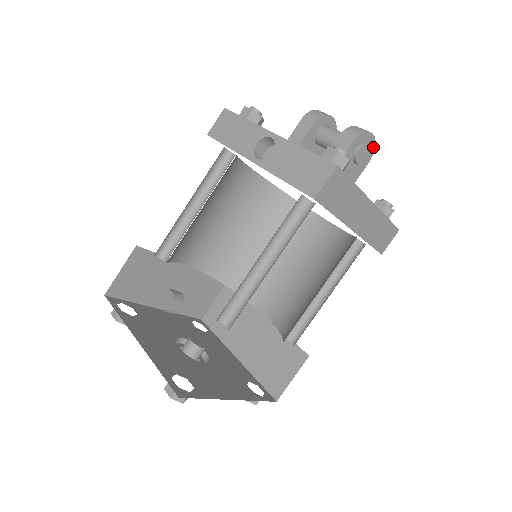
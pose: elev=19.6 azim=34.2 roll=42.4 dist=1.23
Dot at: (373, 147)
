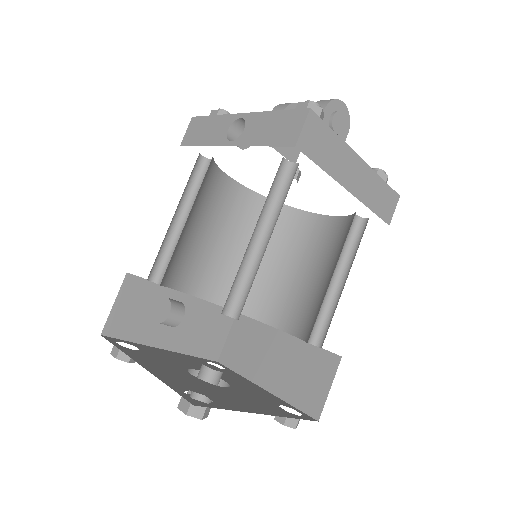
Dot at: (347, 117)
